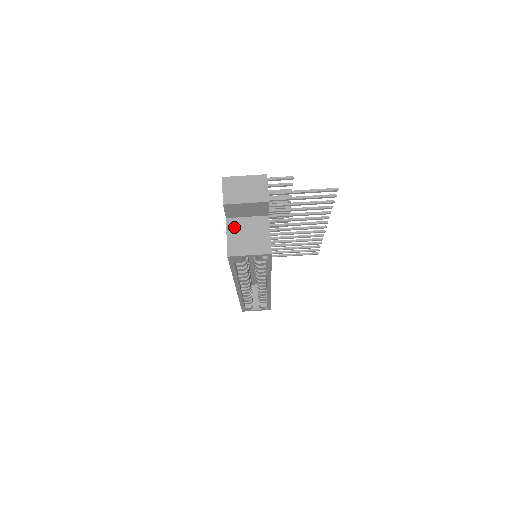
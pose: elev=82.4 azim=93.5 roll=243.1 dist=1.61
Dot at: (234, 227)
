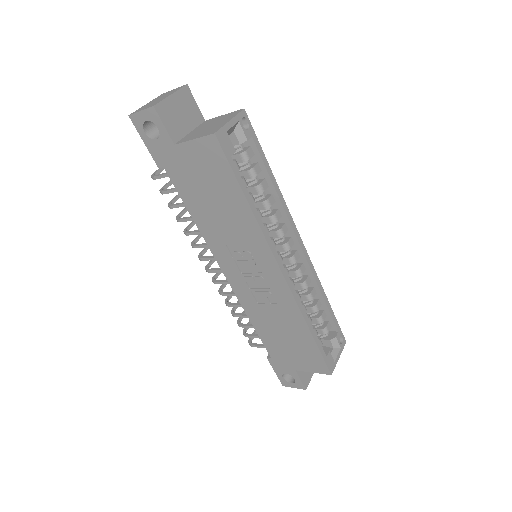
Dot at: (190, 137)
